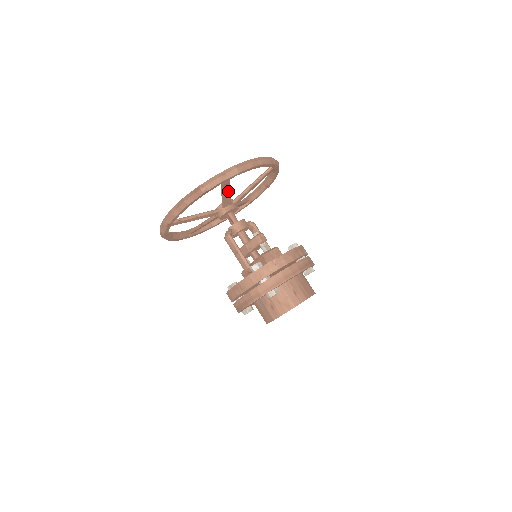
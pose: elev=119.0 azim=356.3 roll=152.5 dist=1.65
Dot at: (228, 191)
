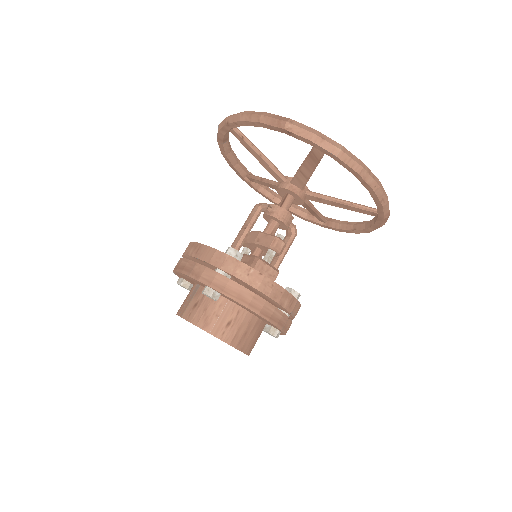
Dot at: (311, 168)
